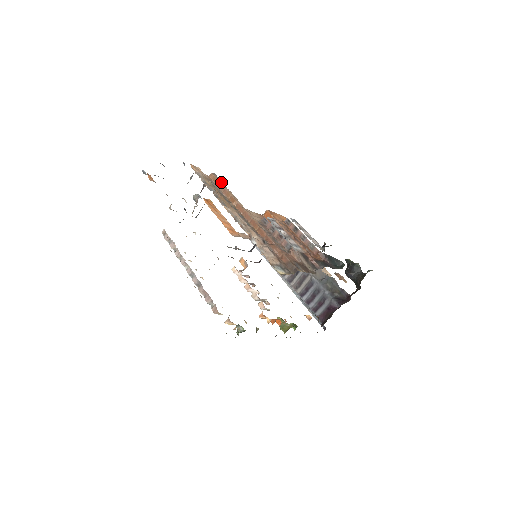
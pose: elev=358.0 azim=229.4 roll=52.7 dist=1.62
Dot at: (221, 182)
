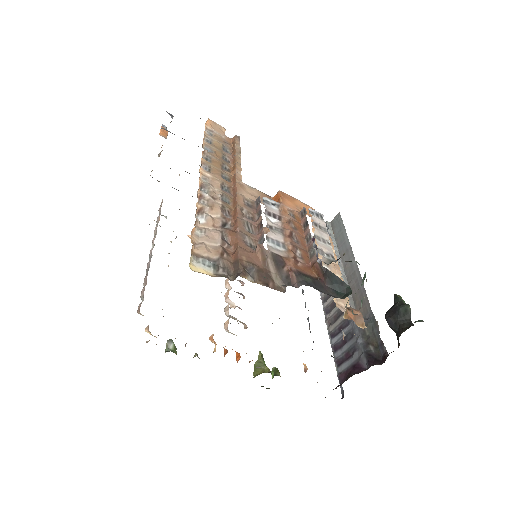
Dot at: (238, 146)
